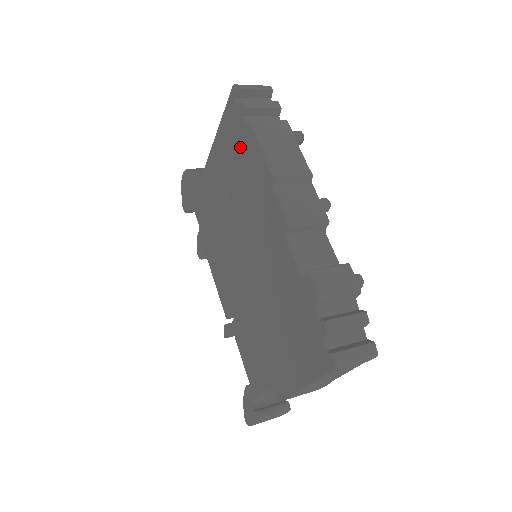
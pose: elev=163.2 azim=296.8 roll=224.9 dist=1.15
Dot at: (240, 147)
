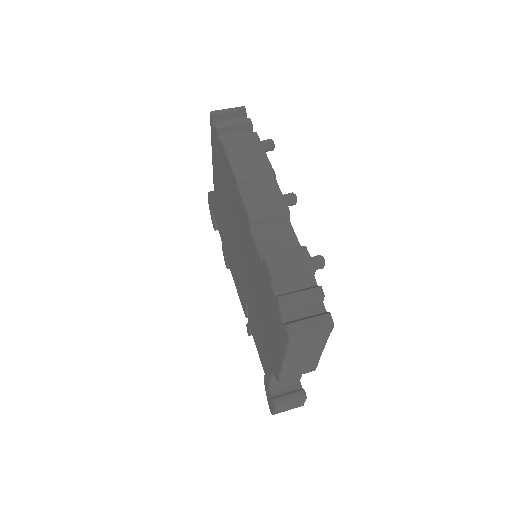
Dot at: (221, 162)
